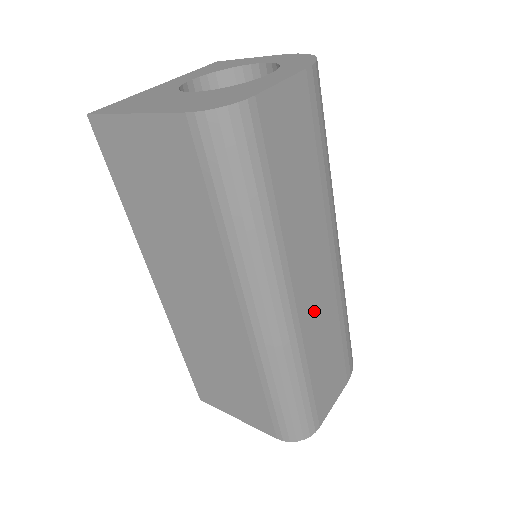
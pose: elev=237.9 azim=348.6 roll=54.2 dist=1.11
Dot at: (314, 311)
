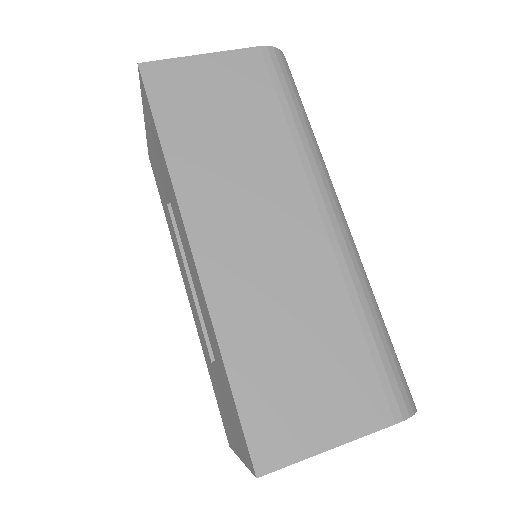
Dot at: occluded
